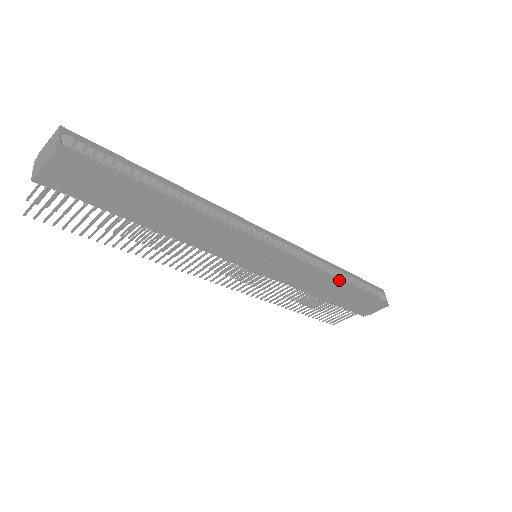
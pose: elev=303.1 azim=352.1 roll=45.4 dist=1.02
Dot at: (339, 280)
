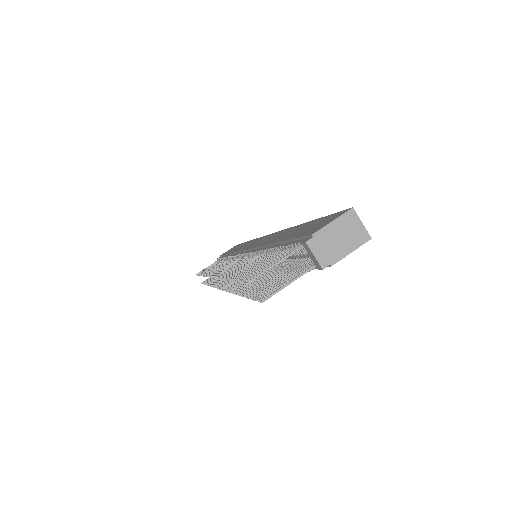
Dot at: occluded
